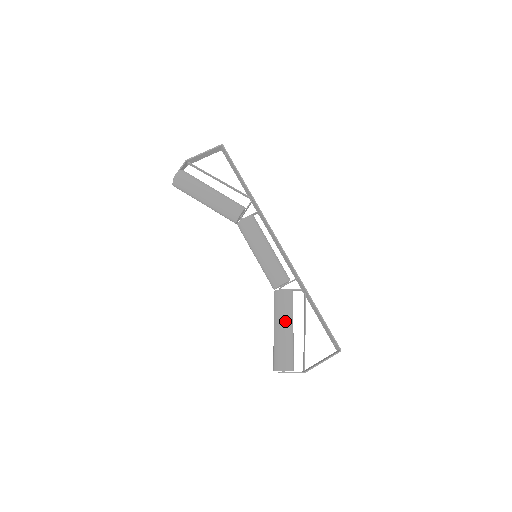
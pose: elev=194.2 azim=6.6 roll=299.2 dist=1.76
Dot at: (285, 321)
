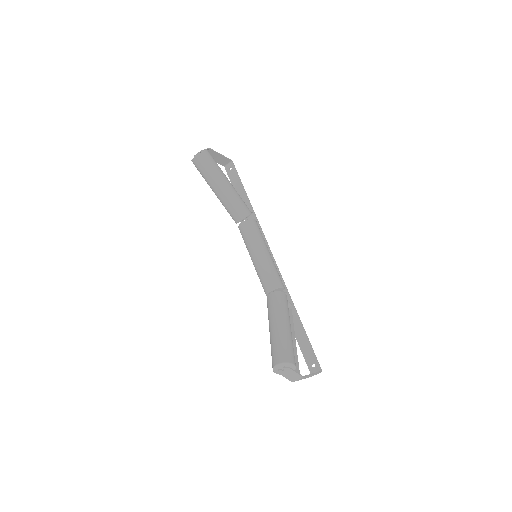
Dot at: (288, 319)
